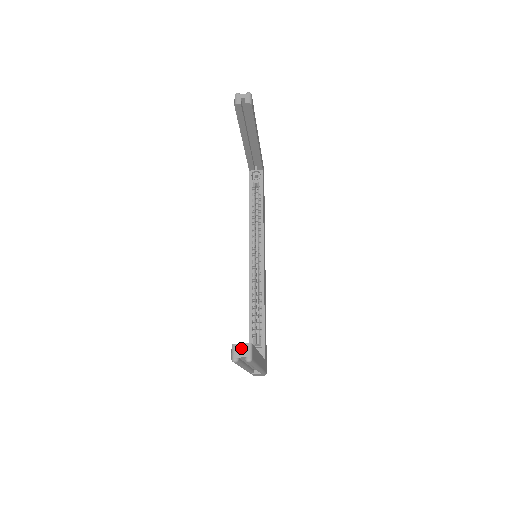
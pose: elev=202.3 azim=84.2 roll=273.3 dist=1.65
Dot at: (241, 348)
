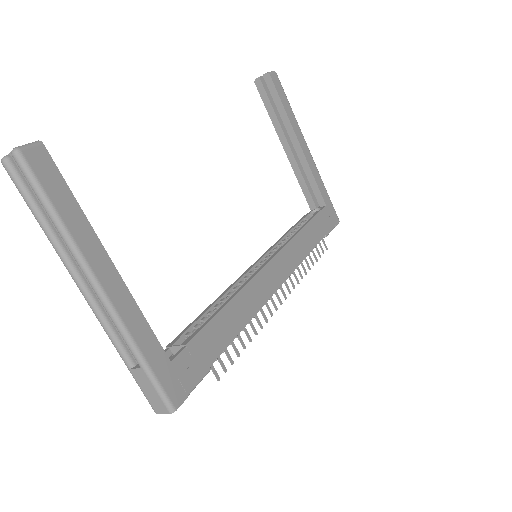
Dot at: occluded
